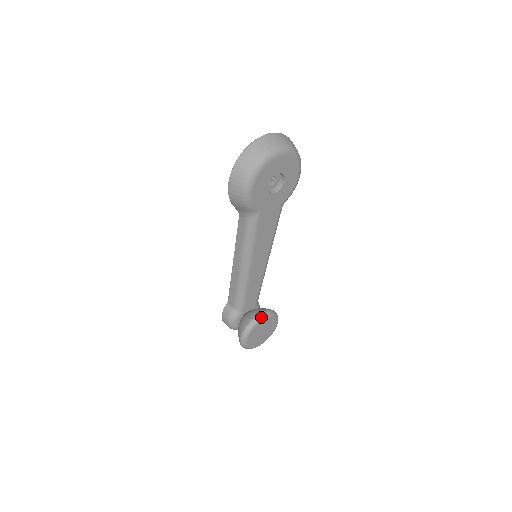
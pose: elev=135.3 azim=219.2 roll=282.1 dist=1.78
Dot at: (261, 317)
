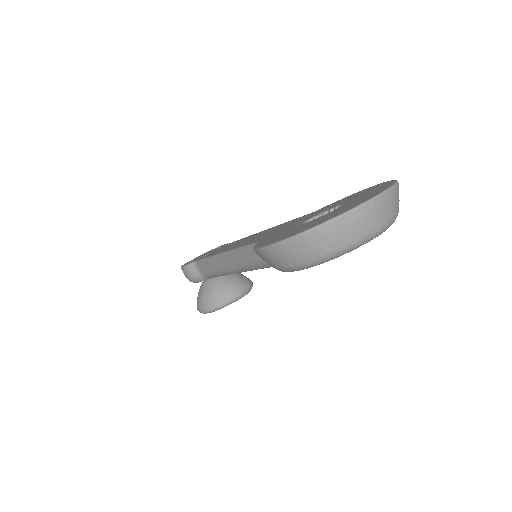
Dot at: (234, 301)
